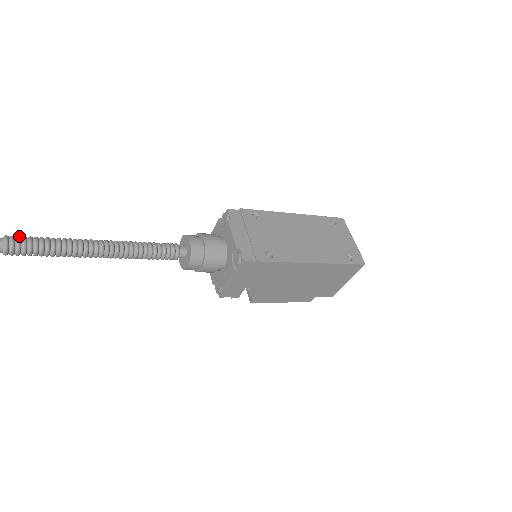
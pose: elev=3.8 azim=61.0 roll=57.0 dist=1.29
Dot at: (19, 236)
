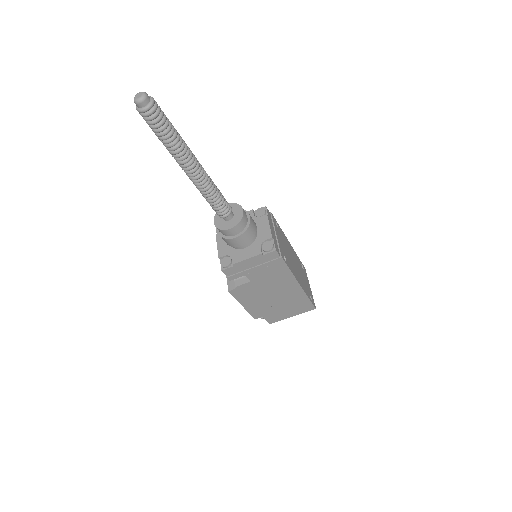
Dot at: (159, 106)
